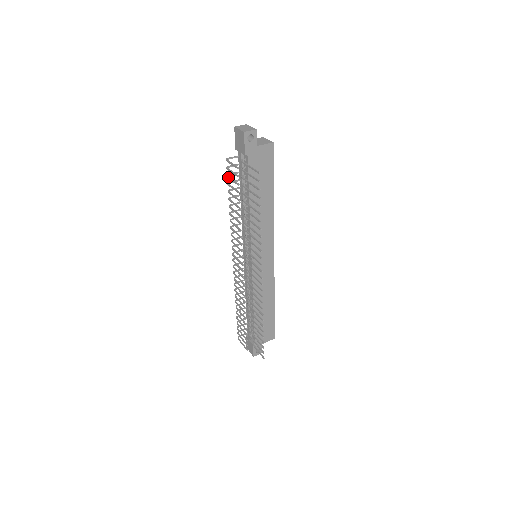
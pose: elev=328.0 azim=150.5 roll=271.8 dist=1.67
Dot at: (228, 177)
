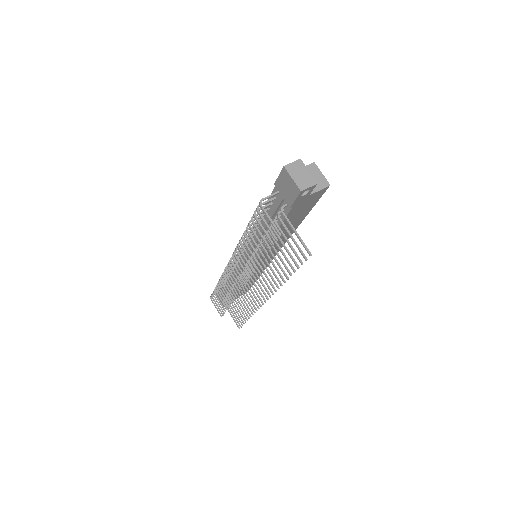
Dot at: (256, 220)
